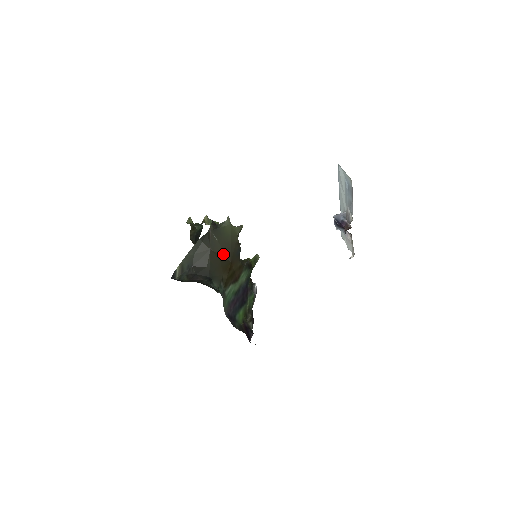
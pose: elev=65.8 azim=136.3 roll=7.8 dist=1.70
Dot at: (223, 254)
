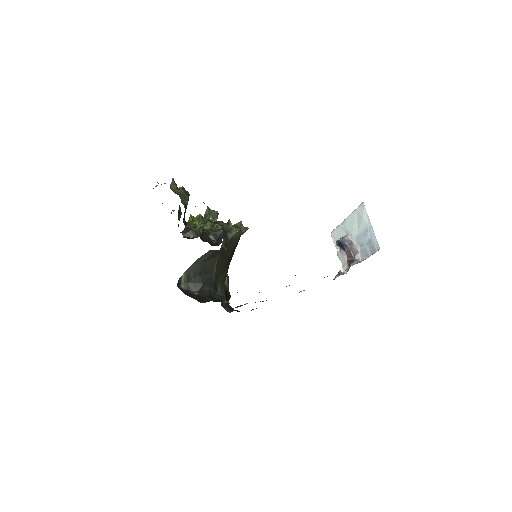
Dot at: (226, 256)
